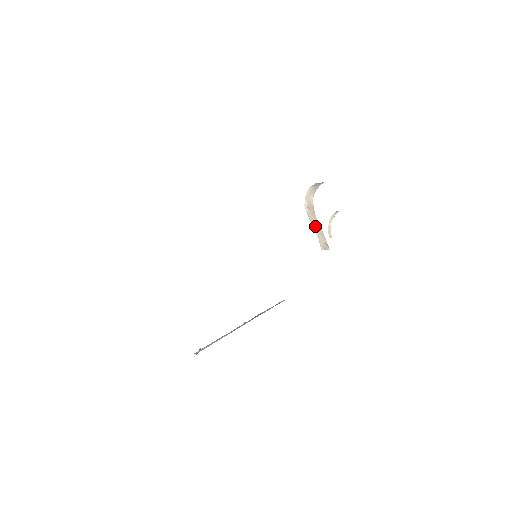
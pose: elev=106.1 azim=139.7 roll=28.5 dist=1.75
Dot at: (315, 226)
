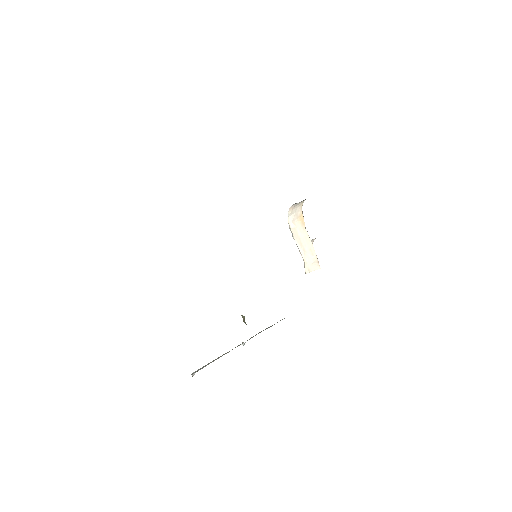
Dot at: (301, 244)
